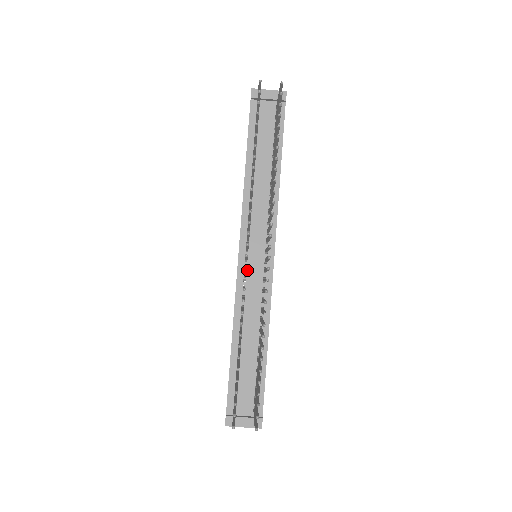
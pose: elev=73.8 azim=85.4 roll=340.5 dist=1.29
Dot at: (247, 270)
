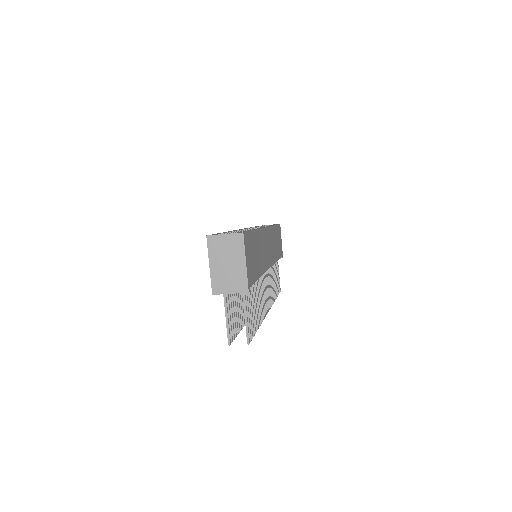
Dot at: occluded
